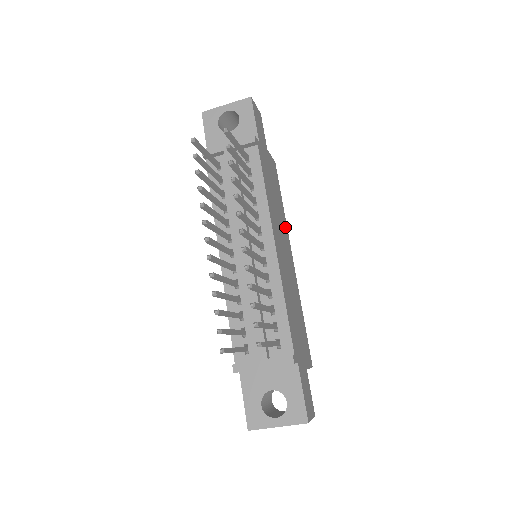
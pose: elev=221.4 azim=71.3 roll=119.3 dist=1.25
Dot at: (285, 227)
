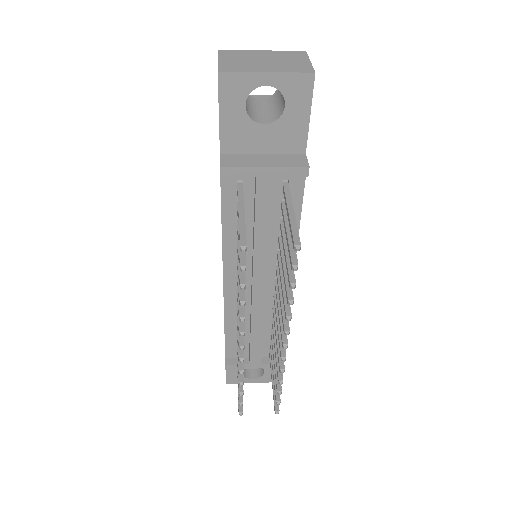
Dot at: occluded
